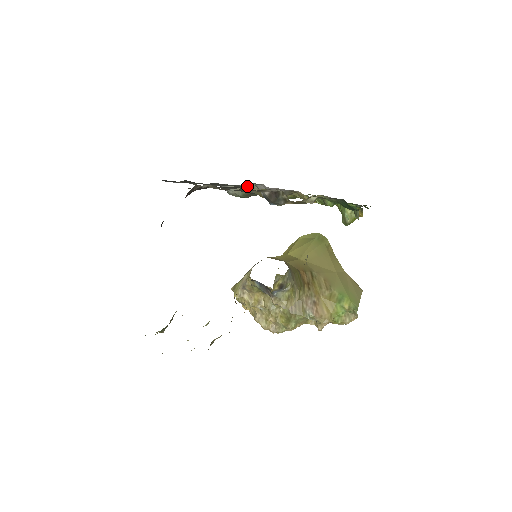
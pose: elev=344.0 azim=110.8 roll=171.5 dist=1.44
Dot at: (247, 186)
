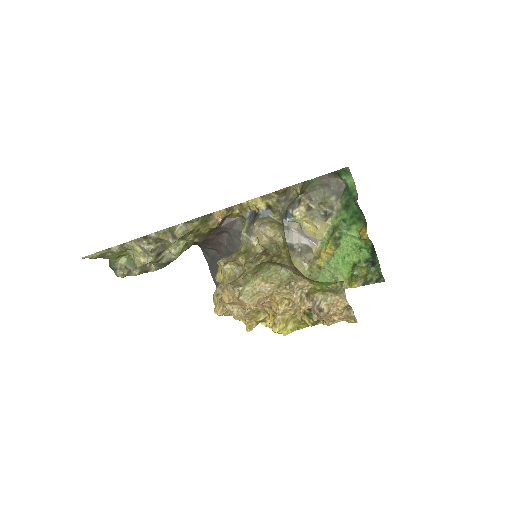
Dot at: occluded
